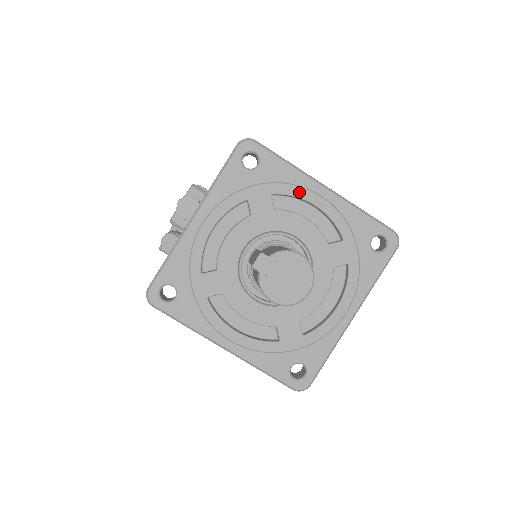
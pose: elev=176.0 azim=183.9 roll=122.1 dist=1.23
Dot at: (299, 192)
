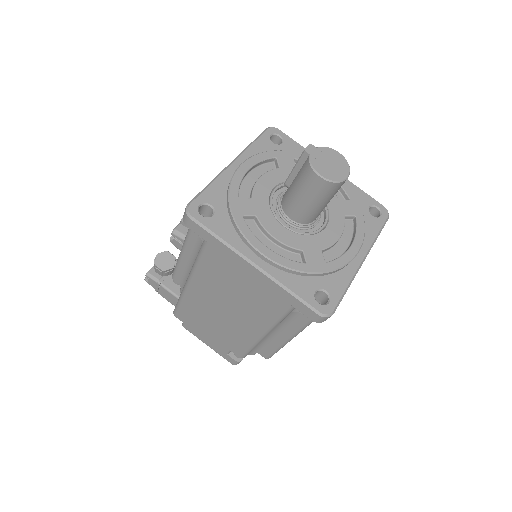
Dot at: occluded
